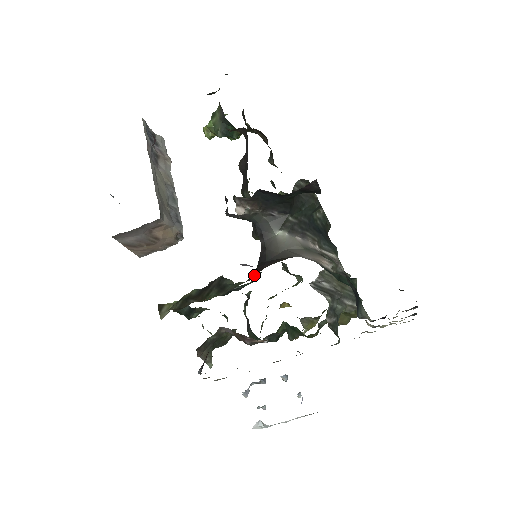
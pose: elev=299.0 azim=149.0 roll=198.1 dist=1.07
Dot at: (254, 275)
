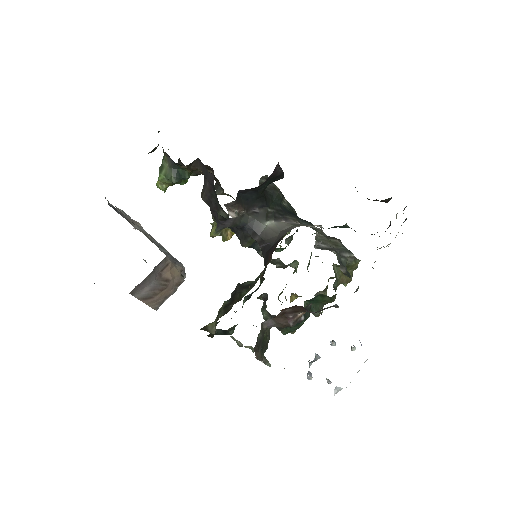
Dot at: (262, 274)
